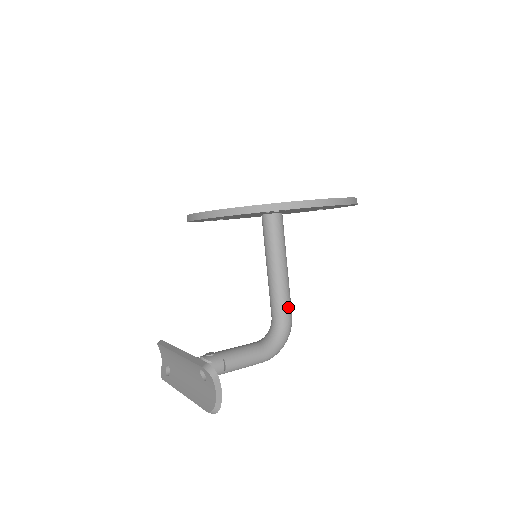
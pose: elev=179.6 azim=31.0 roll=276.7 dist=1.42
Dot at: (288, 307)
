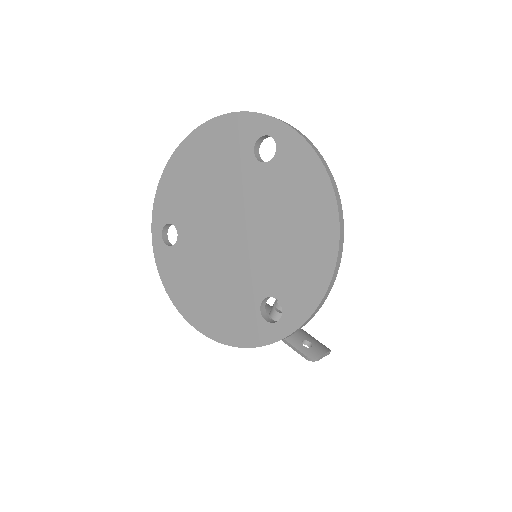
Dot at: occluded
